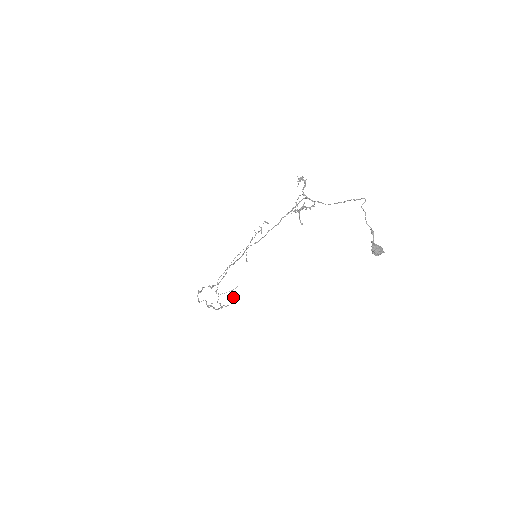
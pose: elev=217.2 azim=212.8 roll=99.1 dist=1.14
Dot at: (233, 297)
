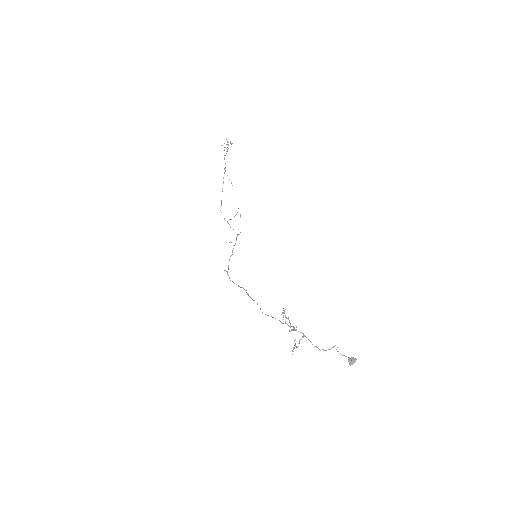
Dot at: occluded
